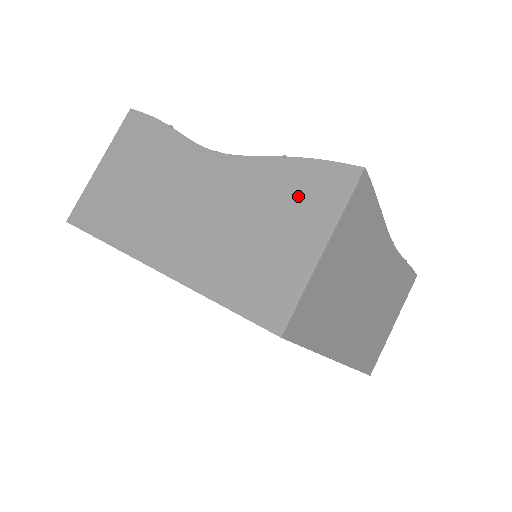
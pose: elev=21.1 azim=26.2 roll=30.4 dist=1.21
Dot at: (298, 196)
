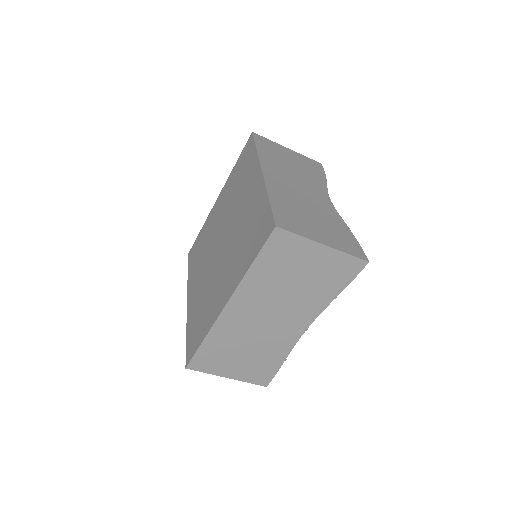
Dot at: (338, 234)
